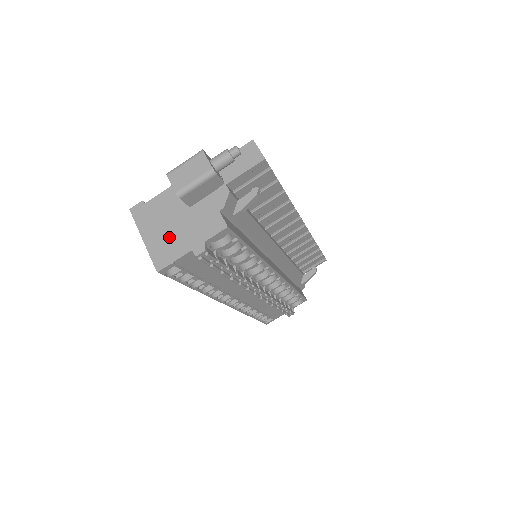
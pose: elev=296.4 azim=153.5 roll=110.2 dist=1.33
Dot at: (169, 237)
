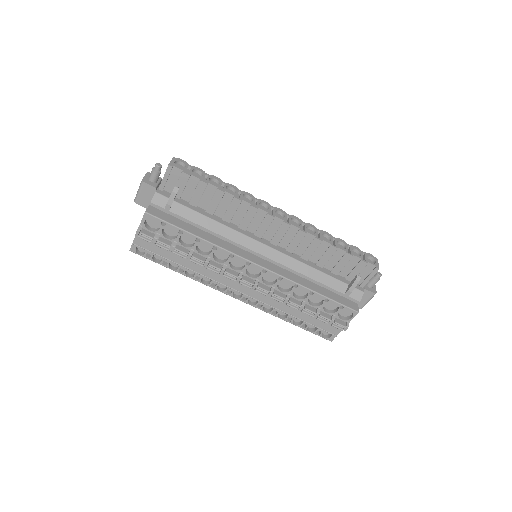
Dot at: occluded
